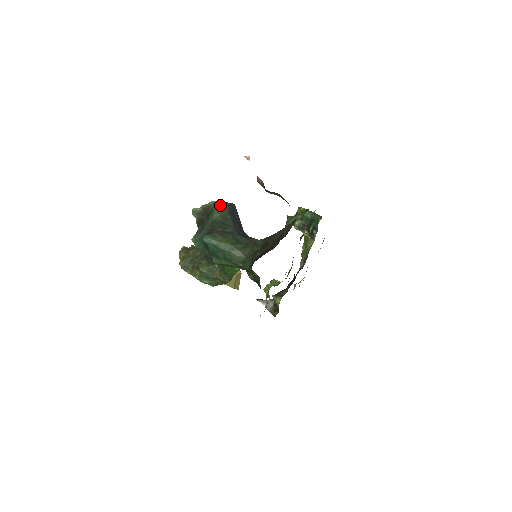
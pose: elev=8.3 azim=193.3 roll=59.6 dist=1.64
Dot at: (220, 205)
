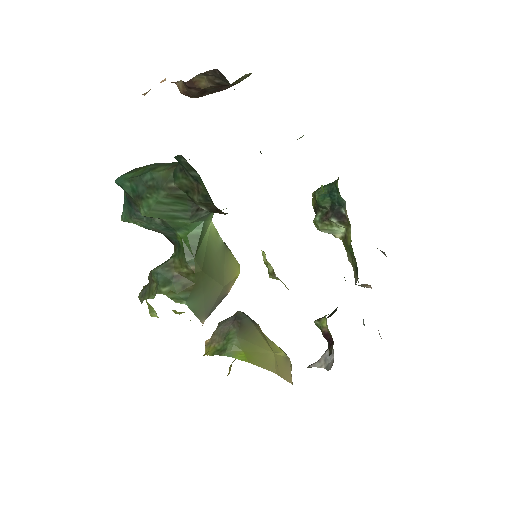
Dot at: occluded
